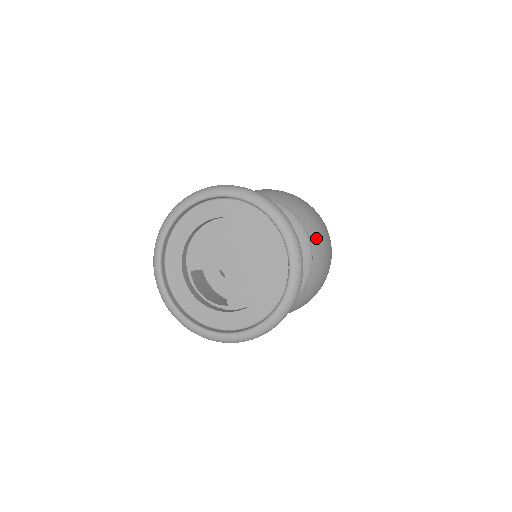
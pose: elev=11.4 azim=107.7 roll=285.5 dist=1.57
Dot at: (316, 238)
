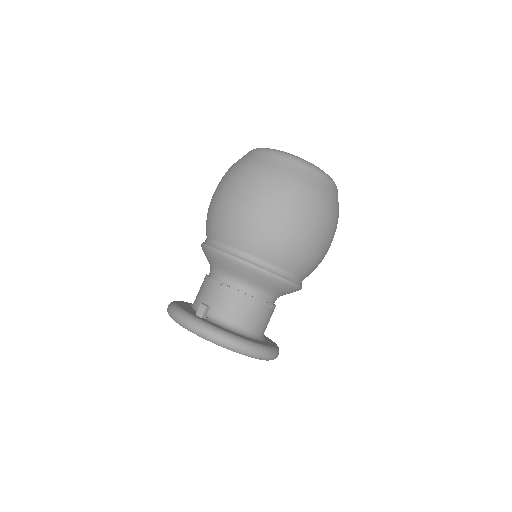
Dot at: (299, 265)
